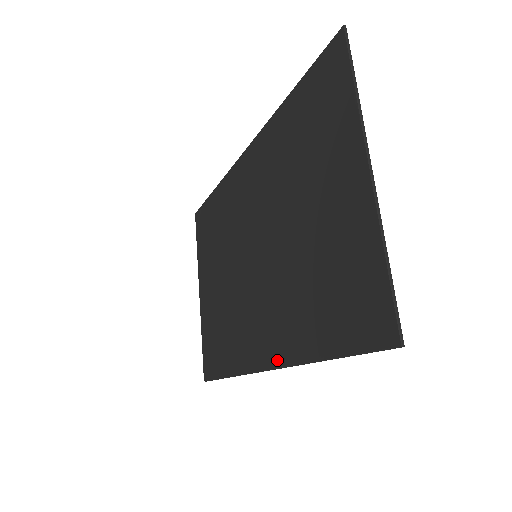
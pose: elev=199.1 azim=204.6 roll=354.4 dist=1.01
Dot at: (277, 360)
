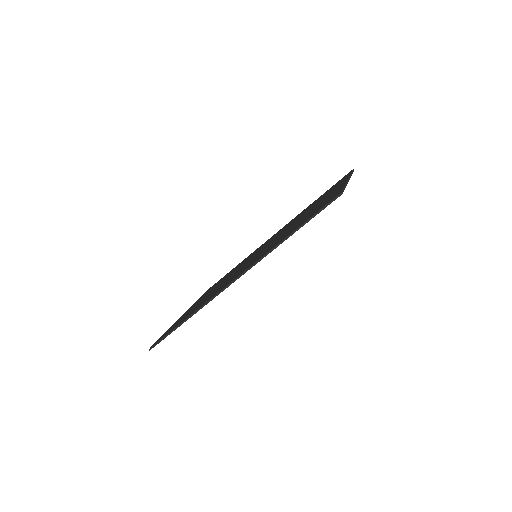
Dot at: (248, 267)
